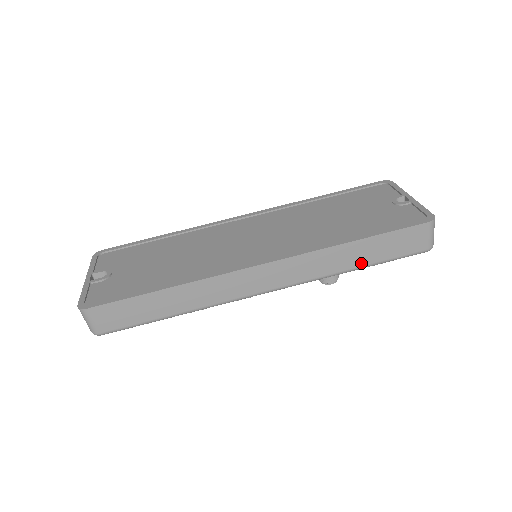
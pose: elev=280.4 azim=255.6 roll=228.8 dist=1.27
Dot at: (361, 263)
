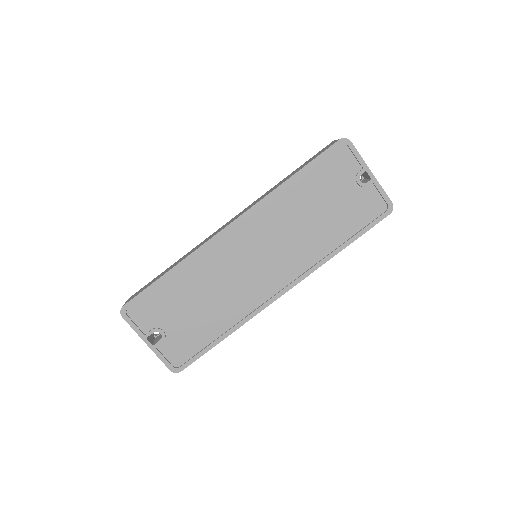
Dot at: occluded
